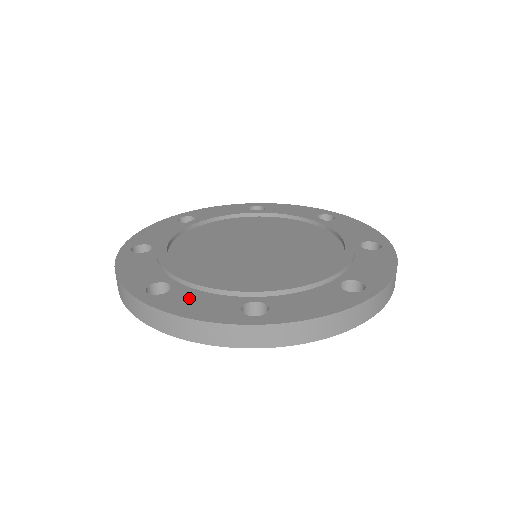
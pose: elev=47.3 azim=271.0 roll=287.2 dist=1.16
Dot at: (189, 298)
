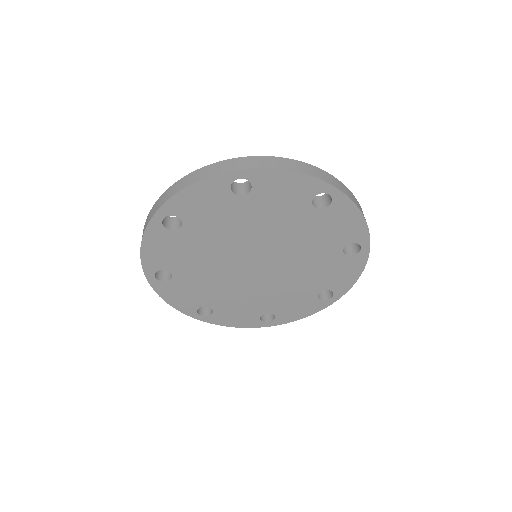
Dot at: occluded
